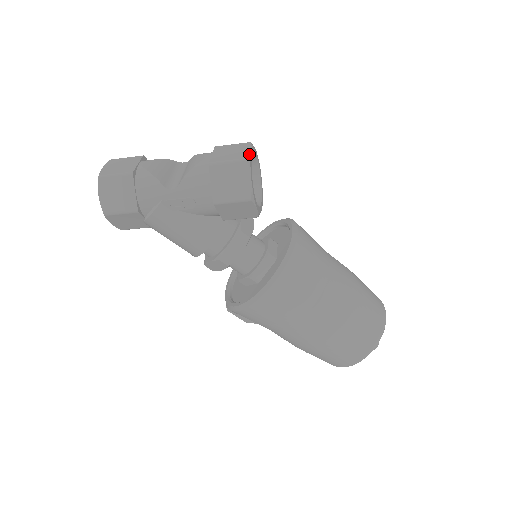
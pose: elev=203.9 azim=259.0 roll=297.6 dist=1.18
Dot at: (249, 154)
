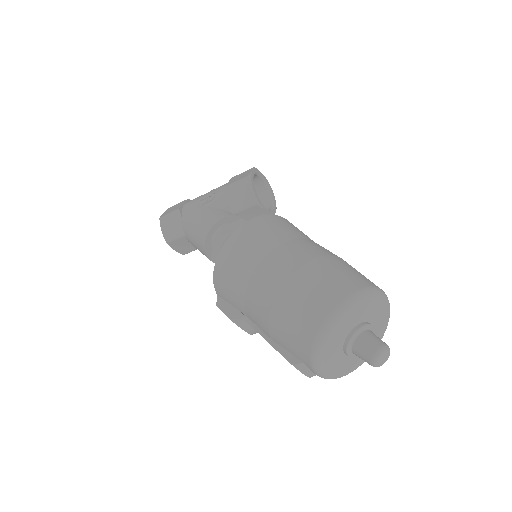
Dot at: occluded
